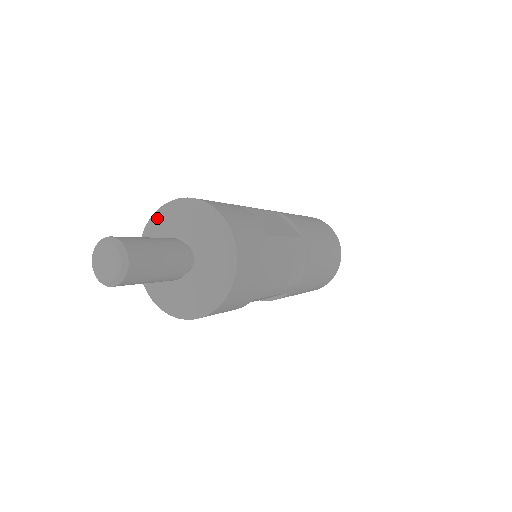
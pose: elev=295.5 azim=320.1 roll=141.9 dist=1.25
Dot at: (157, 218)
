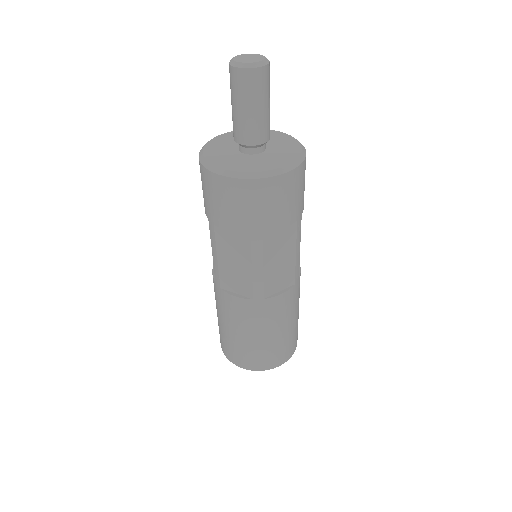
Dot at: (218, 138)
